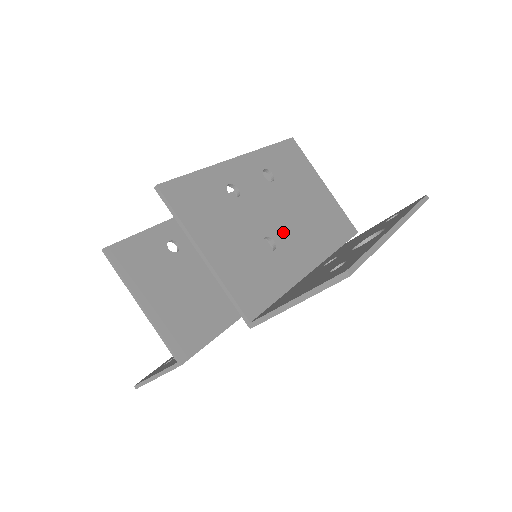
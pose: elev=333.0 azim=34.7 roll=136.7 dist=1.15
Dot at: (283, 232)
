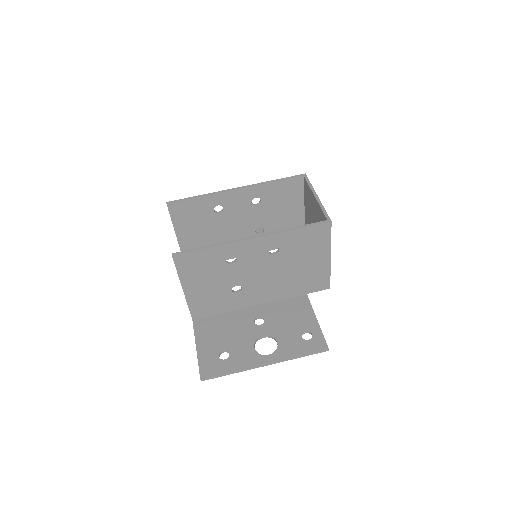
Dot at: (255, 284)
